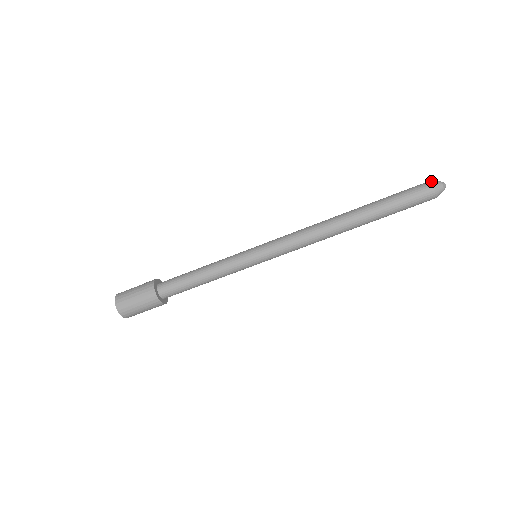
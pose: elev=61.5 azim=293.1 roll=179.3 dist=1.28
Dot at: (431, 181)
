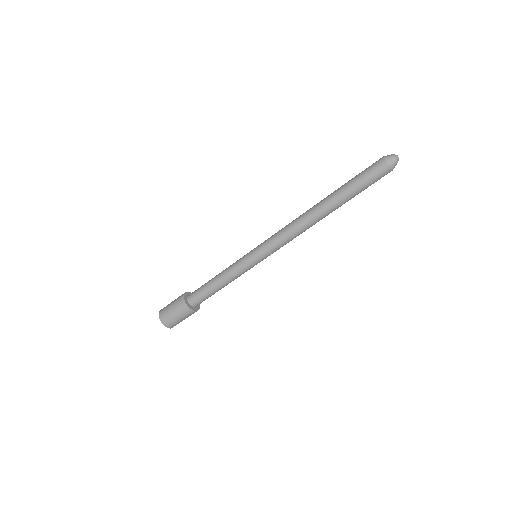
Dot at: occluded
